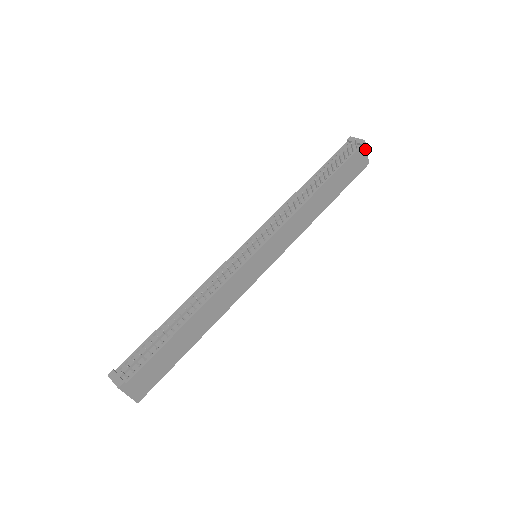
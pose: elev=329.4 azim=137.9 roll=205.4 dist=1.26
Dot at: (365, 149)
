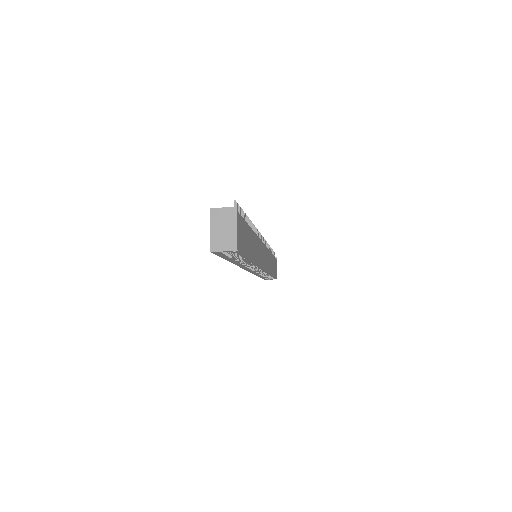
Dot at: occluded
